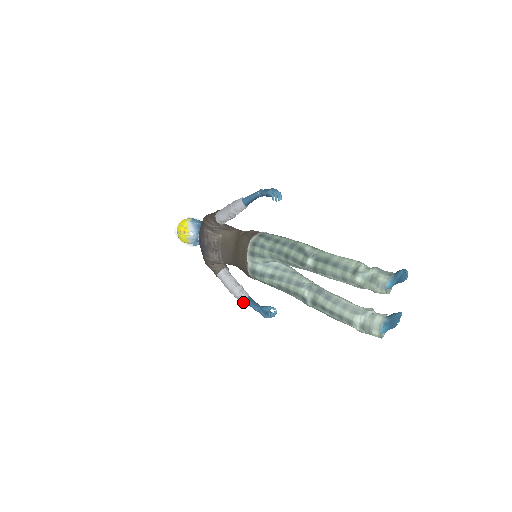
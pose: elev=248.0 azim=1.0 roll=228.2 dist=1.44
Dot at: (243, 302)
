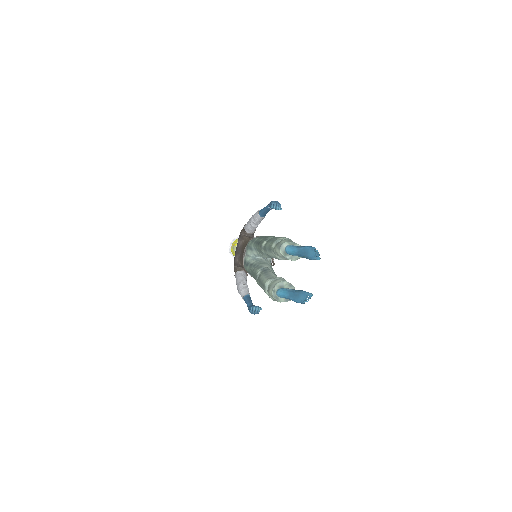
Dot at: (242, 298)
